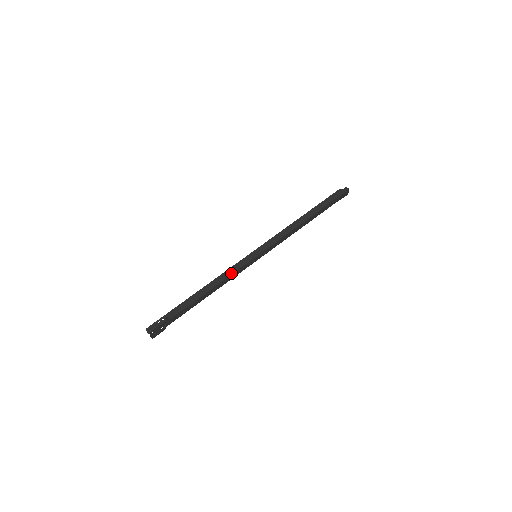
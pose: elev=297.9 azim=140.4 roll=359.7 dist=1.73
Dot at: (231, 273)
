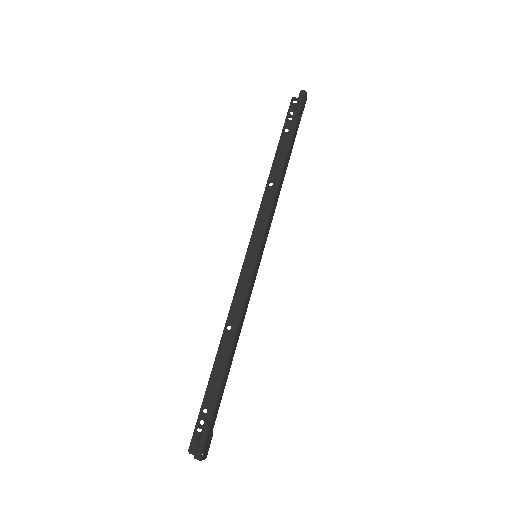
Dot at: (244, 302)
